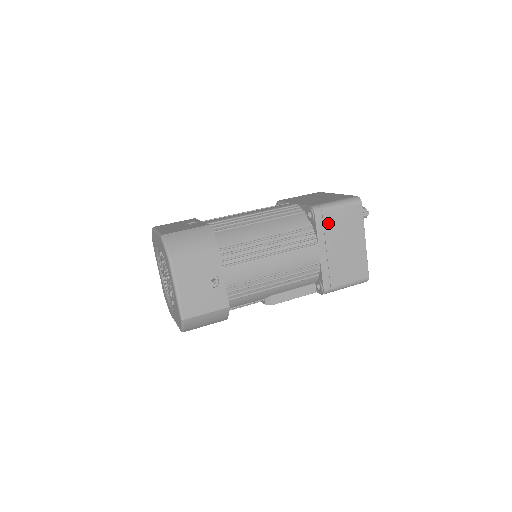
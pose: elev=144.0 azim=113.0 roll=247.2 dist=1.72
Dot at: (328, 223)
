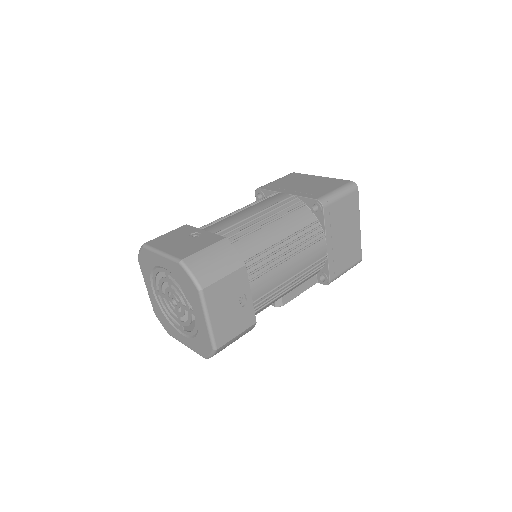
Dot at: (333, 214)
